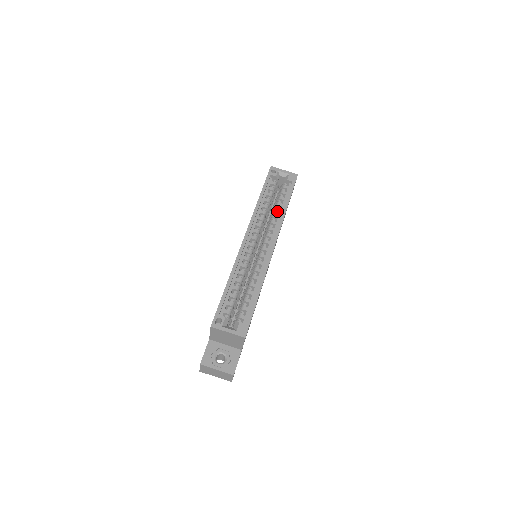
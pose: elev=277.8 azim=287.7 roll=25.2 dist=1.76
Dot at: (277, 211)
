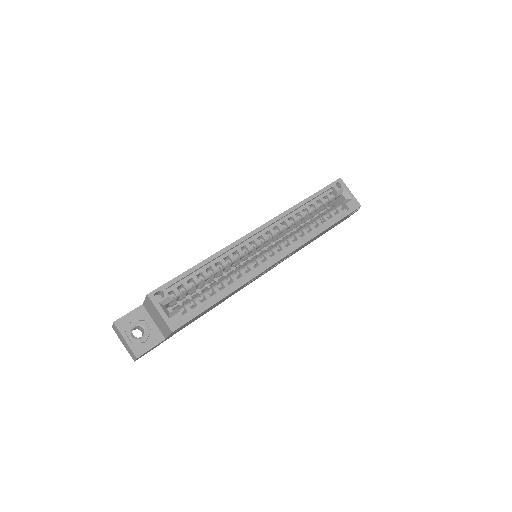
Dot at: (310, 227)
